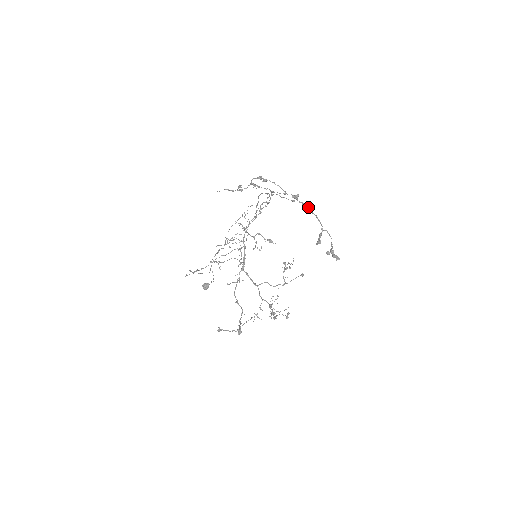
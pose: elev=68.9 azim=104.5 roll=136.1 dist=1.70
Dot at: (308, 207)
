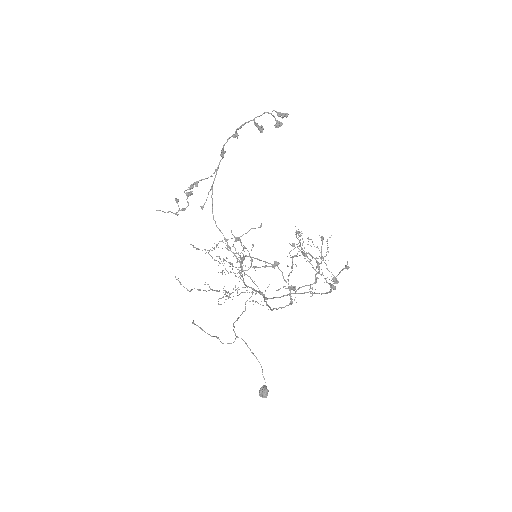
Dot at: (233, 136)
